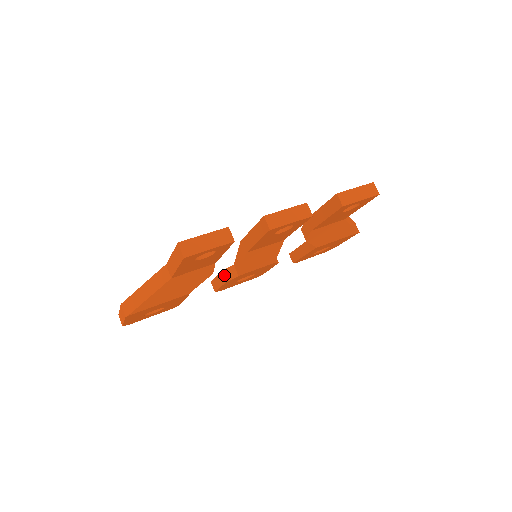
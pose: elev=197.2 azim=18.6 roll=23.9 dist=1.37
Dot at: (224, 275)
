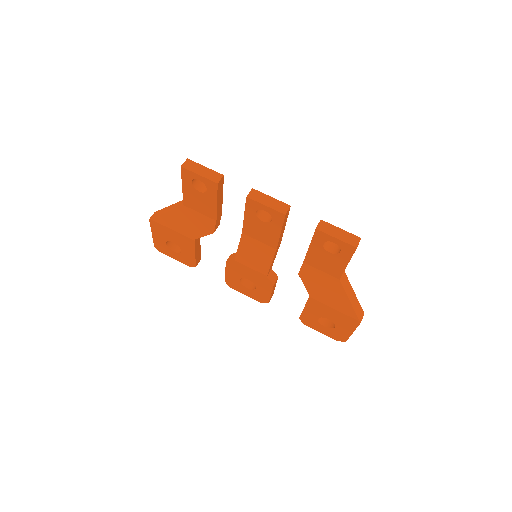
Dot at: (229, 257)
